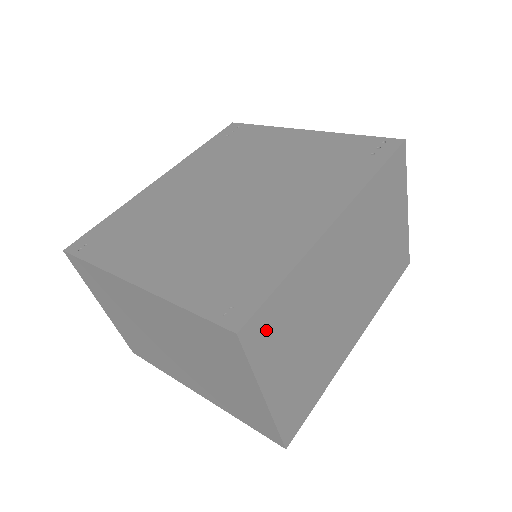
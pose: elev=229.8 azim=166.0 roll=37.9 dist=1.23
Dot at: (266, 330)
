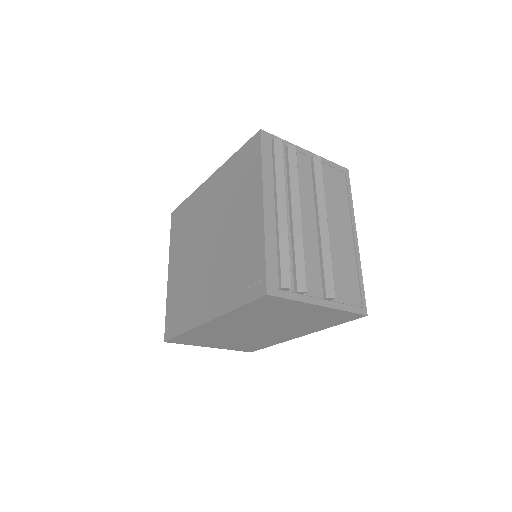
Dot at: (185, 340)
